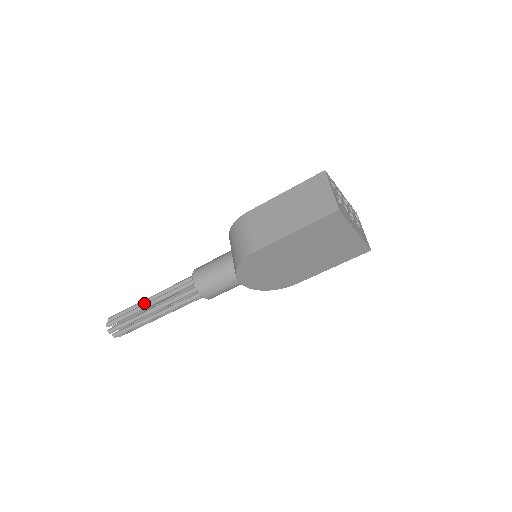
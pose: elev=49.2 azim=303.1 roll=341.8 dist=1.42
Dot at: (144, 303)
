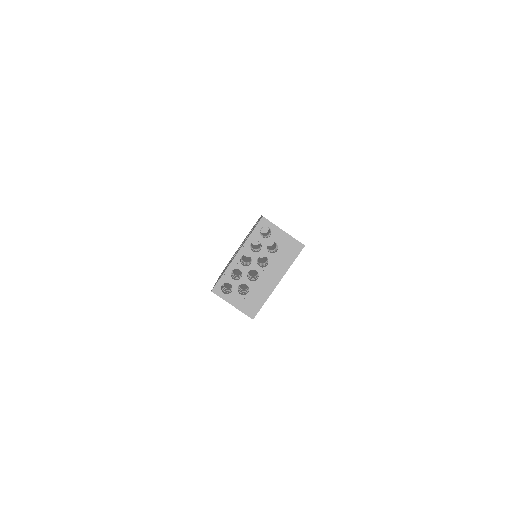
Dot at: occluded
